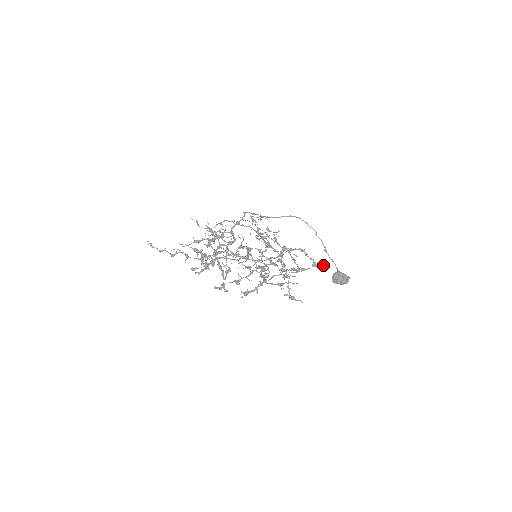
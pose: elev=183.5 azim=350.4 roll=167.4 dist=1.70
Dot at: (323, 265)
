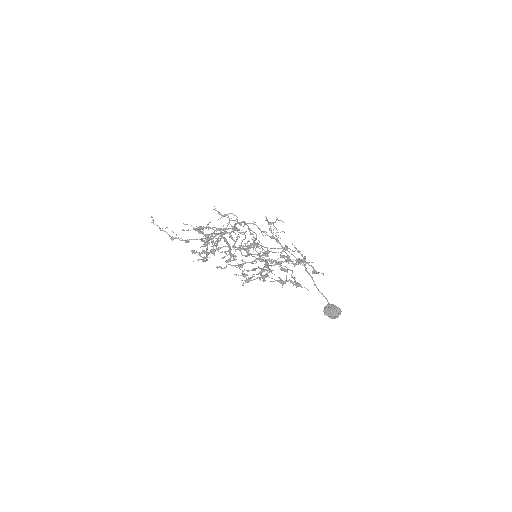
Dot at: (322, 273)
